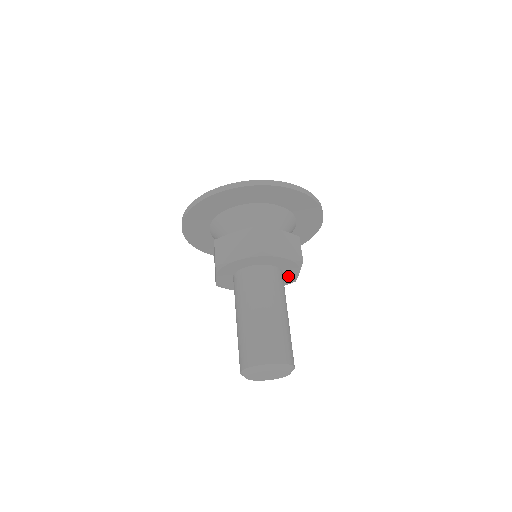
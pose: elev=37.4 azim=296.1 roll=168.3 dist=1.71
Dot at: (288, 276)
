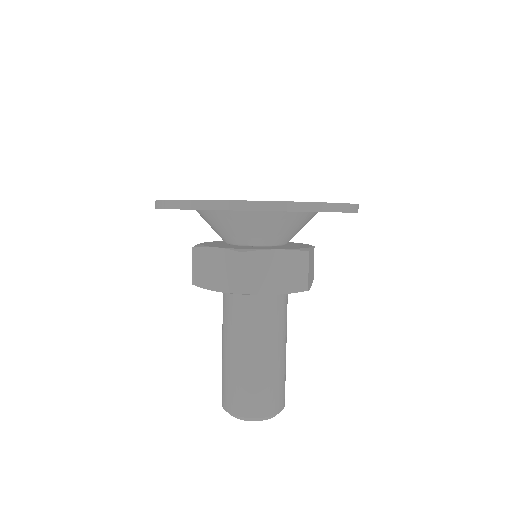
Dot at: occluded
